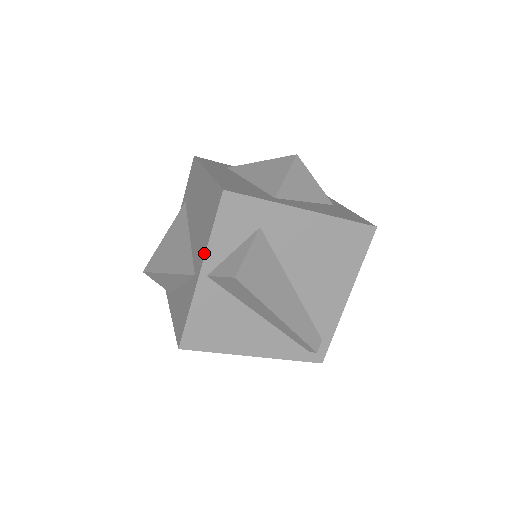
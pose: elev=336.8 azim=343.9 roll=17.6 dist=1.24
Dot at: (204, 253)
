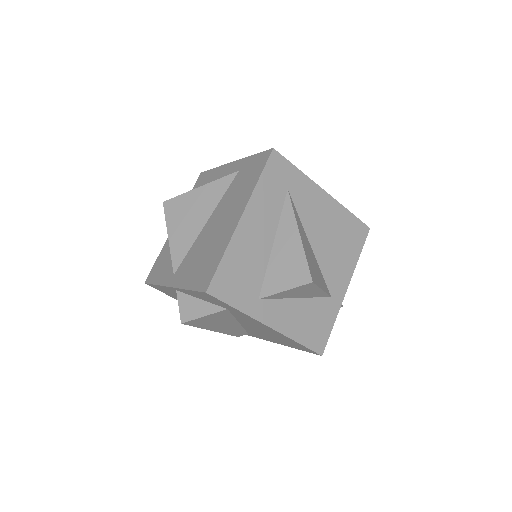
Dot at: (179, 286)
